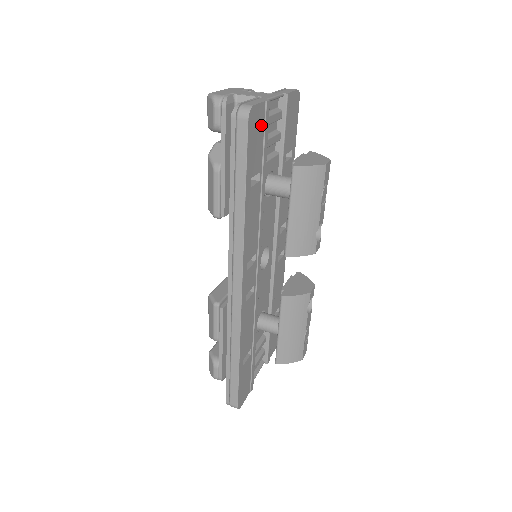
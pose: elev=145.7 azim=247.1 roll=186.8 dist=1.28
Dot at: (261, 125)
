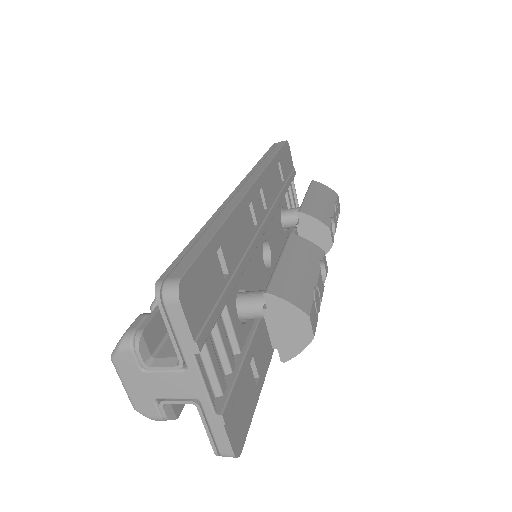
Dot at: (290, 167)
